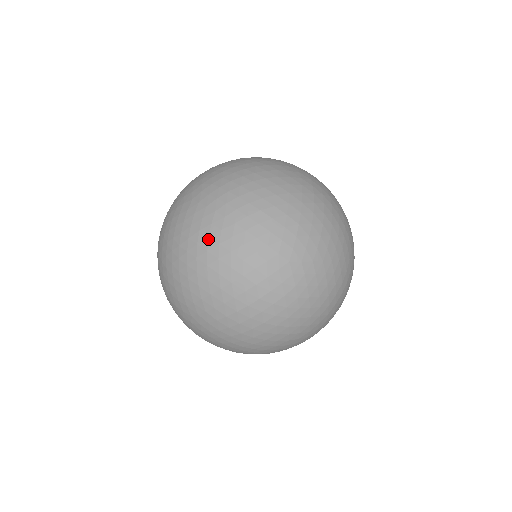
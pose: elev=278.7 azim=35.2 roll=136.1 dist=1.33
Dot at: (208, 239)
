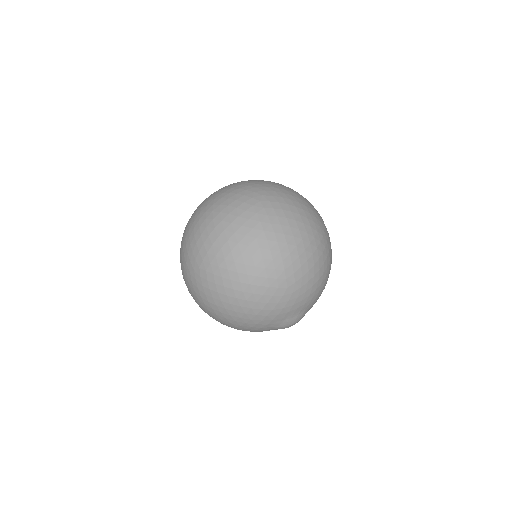
Dot at: (206, 206)
